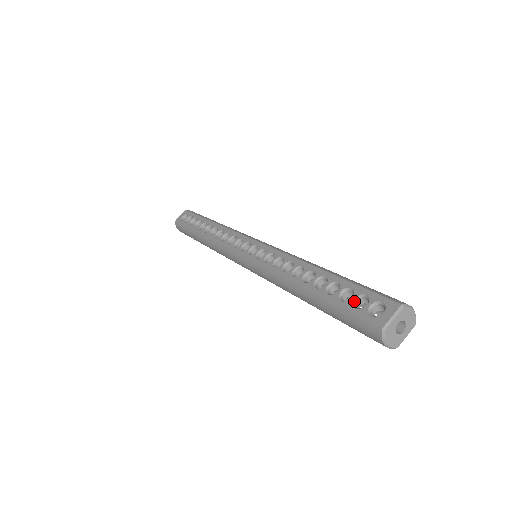
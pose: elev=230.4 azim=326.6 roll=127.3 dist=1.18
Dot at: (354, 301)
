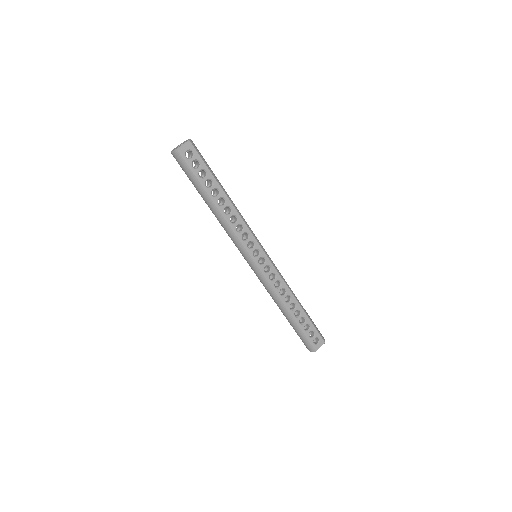
Dot at: occluded
